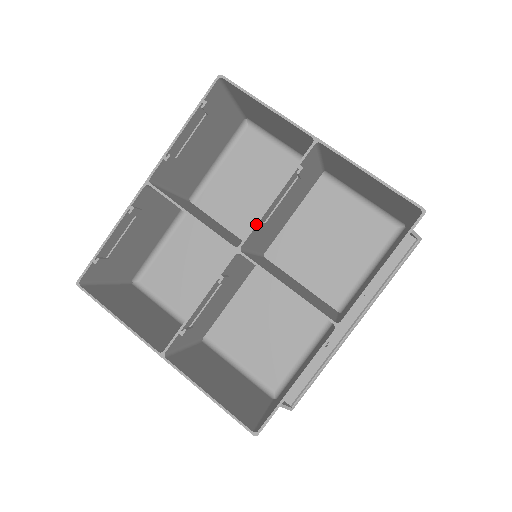
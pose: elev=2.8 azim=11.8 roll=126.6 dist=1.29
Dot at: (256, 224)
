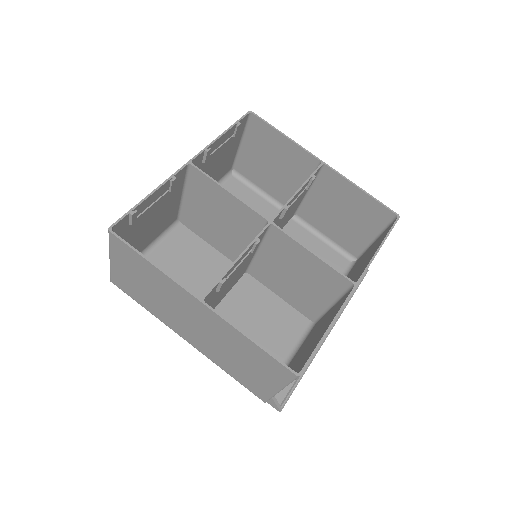
Dot at: (285, 206)
